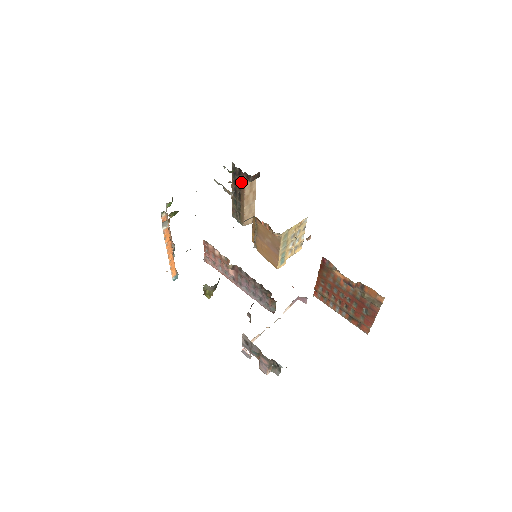
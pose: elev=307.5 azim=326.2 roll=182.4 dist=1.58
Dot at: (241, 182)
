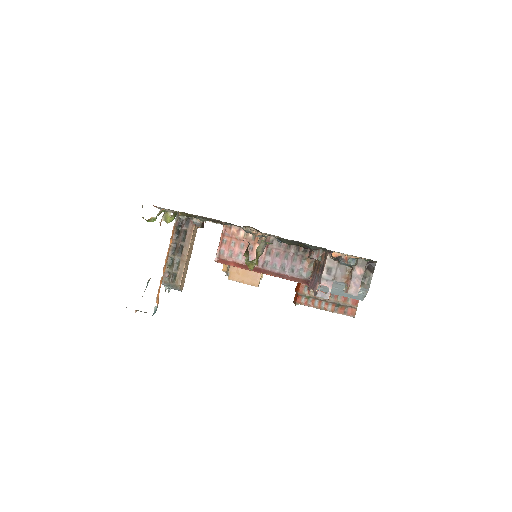
Dot at: (188, 231)
